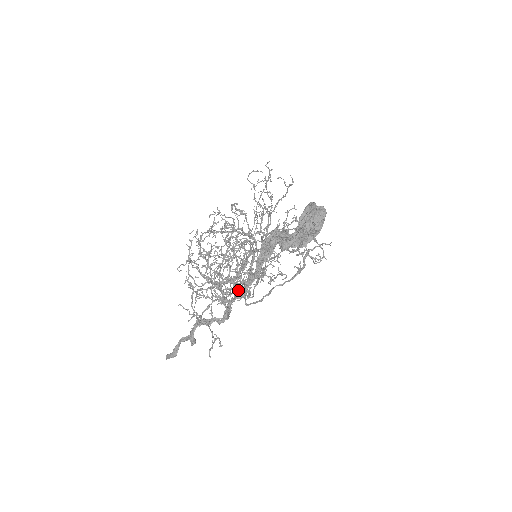
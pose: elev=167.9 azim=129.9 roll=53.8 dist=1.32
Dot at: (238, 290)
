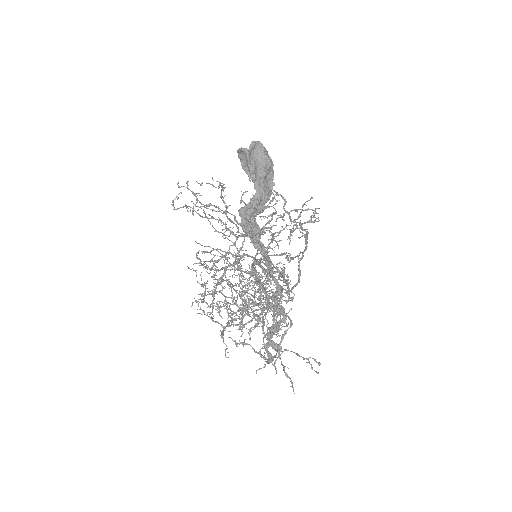
Dot at: occluded
